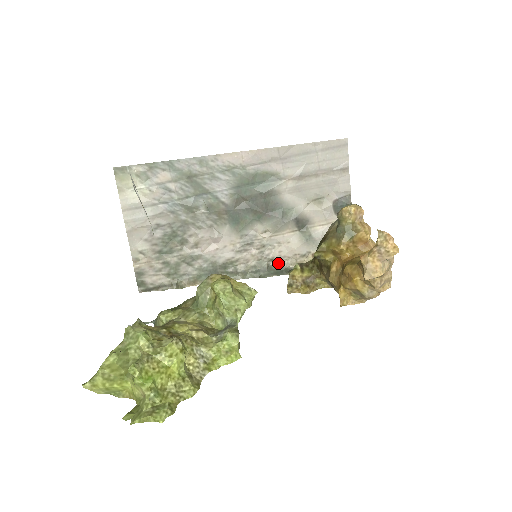
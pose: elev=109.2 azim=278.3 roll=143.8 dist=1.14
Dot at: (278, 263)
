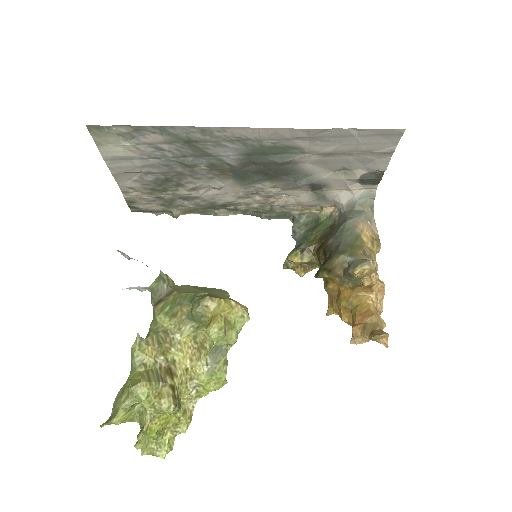
Dot at: (282, 207)
